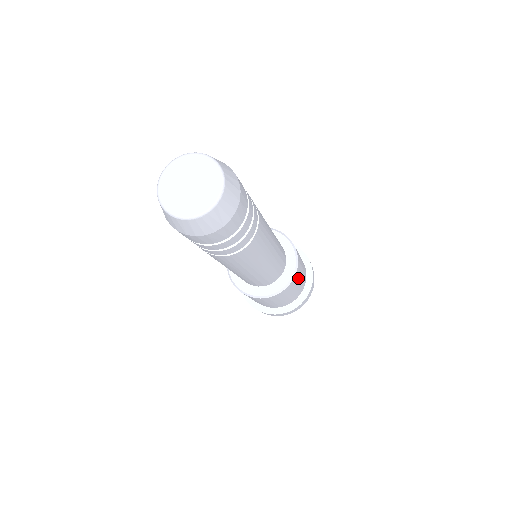
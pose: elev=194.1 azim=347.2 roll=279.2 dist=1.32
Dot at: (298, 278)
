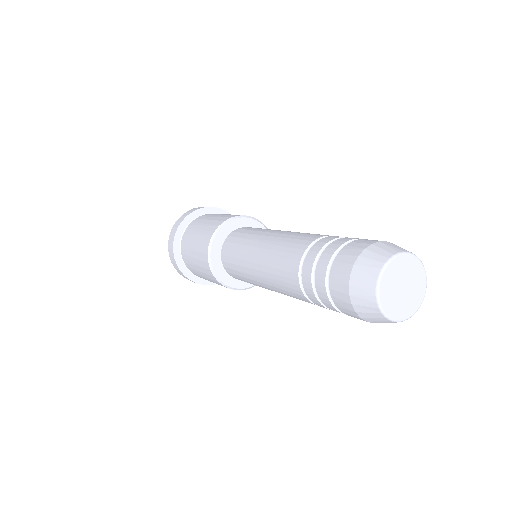
Dot at: occluded
